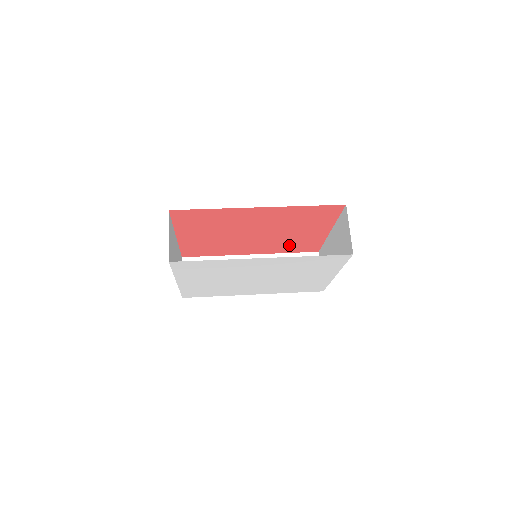
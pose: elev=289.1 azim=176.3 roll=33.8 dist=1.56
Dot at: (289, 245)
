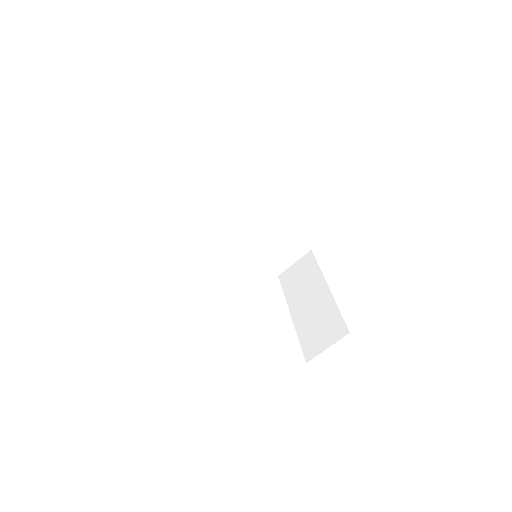
Dot at: occluded
